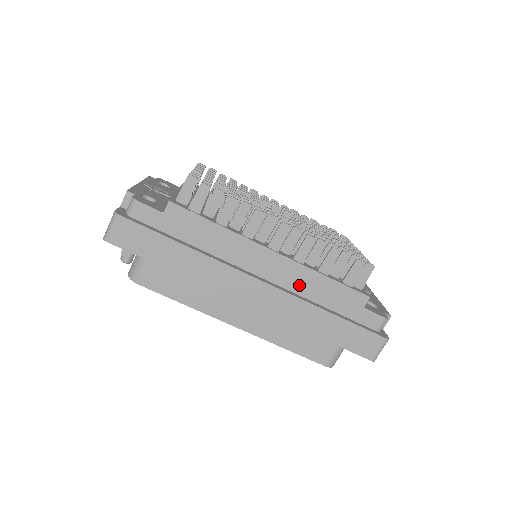
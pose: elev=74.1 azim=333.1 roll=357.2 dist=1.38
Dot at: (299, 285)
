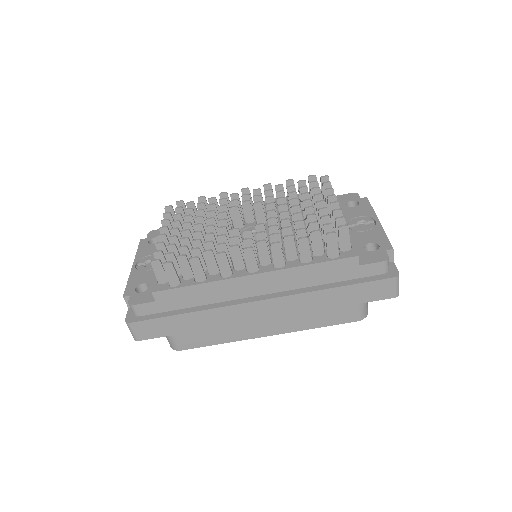
Dot at: (293, 283)
